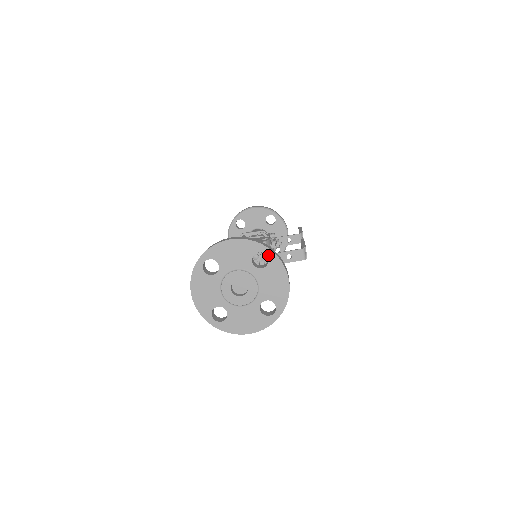
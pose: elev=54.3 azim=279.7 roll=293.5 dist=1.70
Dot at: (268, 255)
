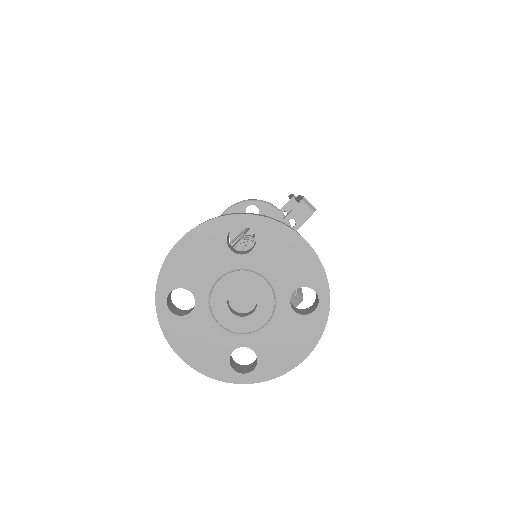
Dot at: (246, 224)
